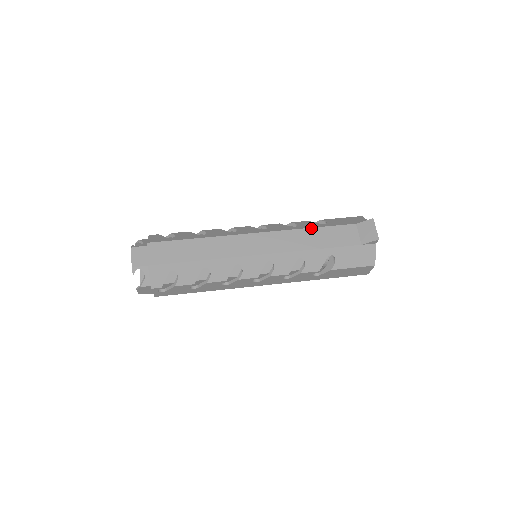
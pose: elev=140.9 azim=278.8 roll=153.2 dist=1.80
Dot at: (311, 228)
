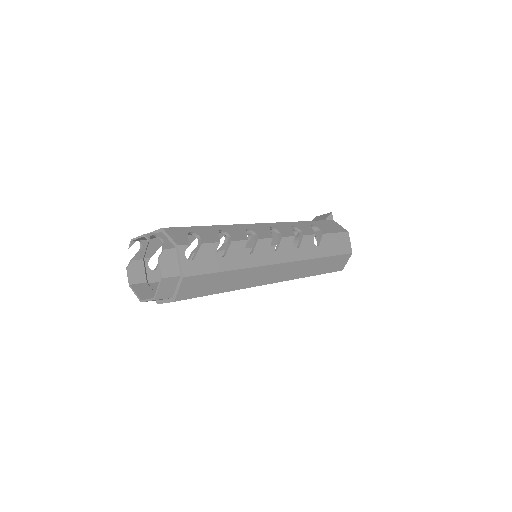
Dot at: occluded
